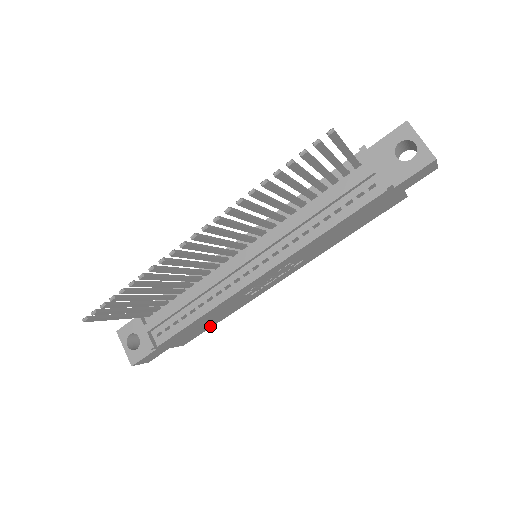
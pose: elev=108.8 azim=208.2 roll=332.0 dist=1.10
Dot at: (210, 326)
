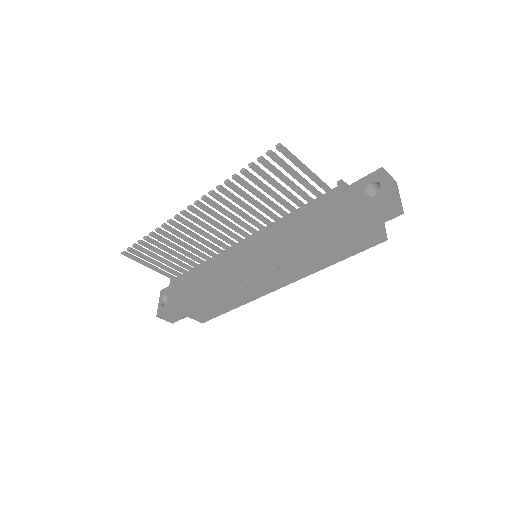
Dot at: (221, 312)
